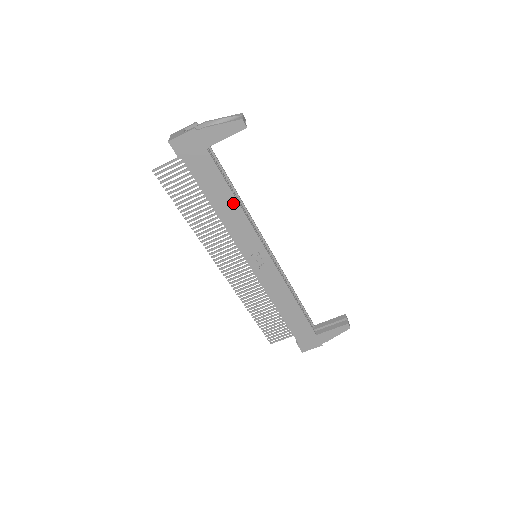
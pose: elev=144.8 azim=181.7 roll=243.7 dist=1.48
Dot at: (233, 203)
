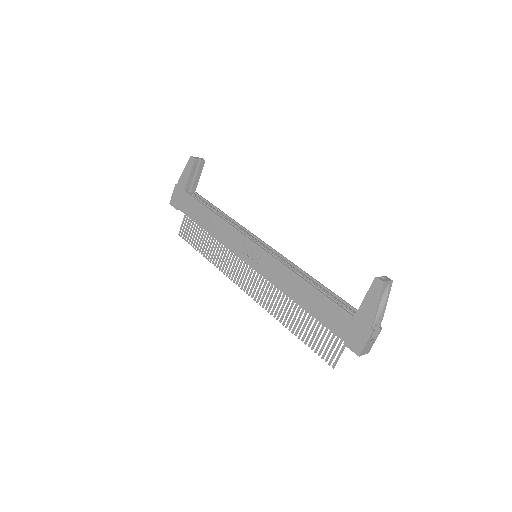
Dot at: (213, 216)
